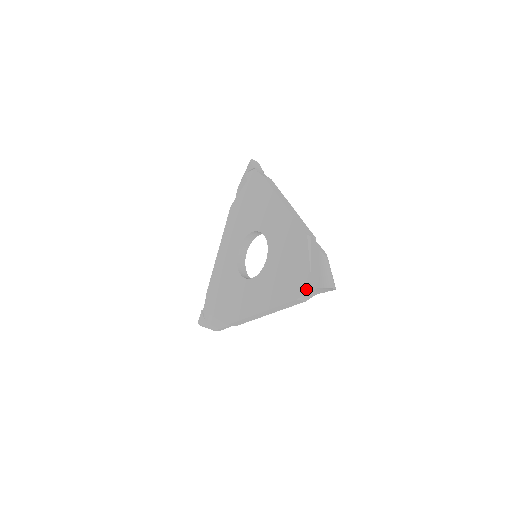
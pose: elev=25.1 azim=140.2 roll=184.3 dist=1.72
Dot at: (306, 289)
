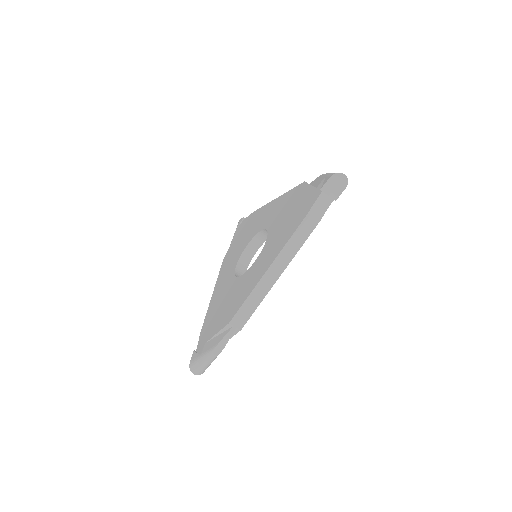
Dot at: (315, 198)
